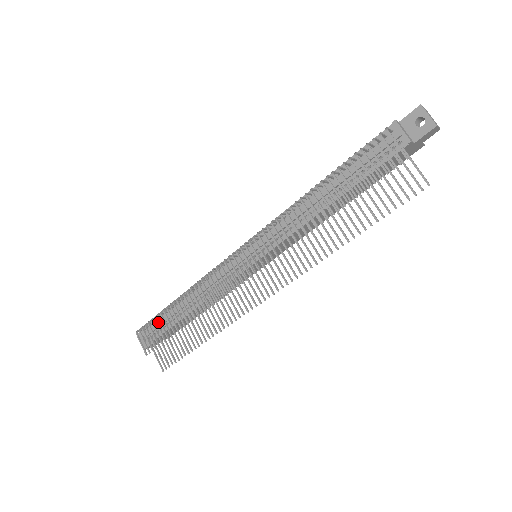
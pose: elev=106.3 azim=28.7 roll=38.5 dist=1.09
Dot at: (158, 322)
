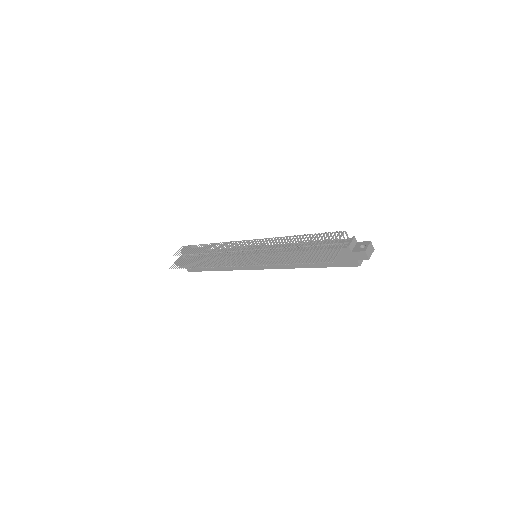
Dot at: occluded
